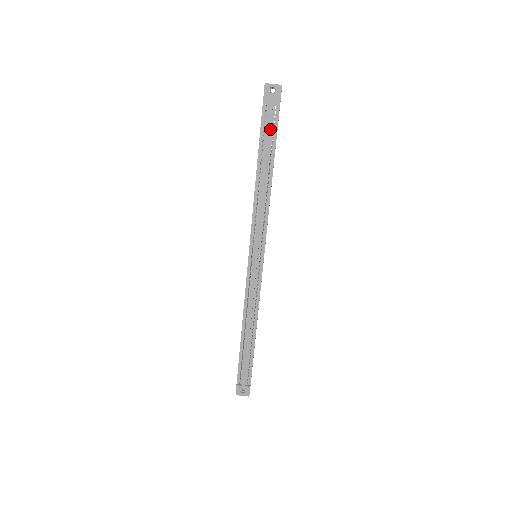
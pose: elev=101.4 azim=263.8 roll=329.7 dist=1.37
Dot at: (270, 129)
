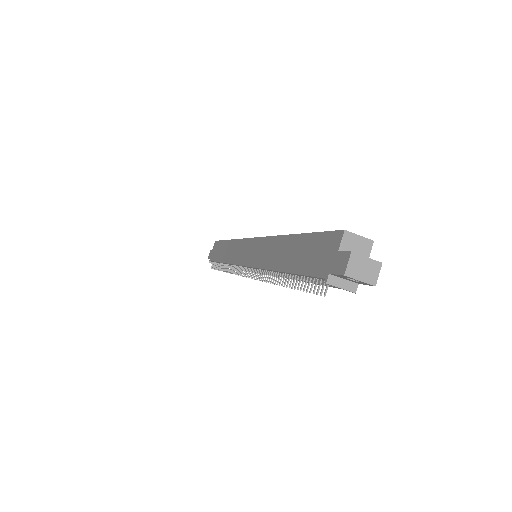
Dot at: (322, 281)
